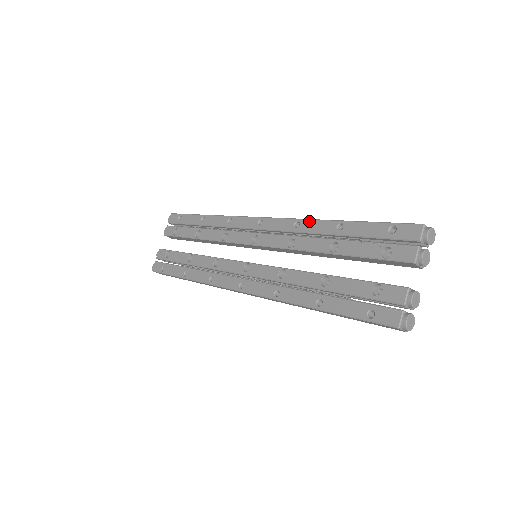
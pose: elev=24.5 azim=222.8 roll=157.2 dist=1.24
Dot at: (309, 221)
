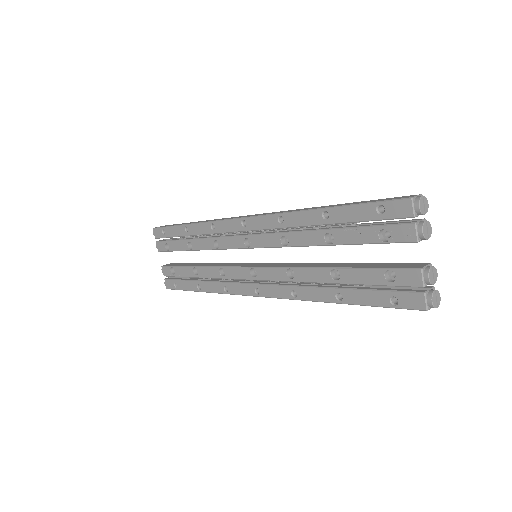
Dot at: (291, 214)
